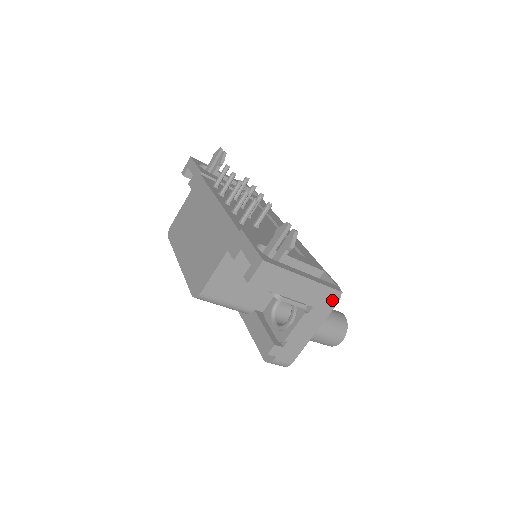
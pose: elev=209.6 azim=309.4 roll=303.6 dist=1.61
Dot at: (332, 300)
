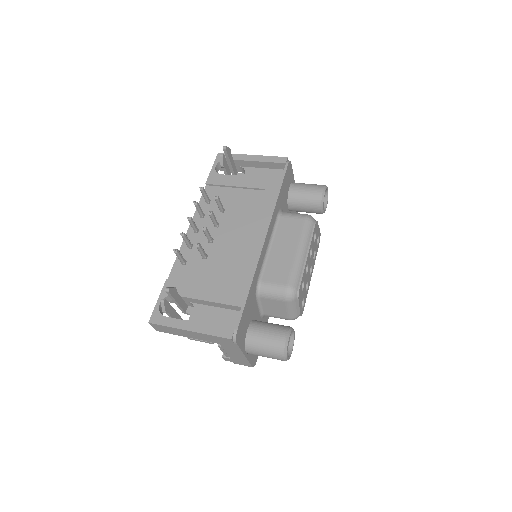
Dot at: (229, 342)
